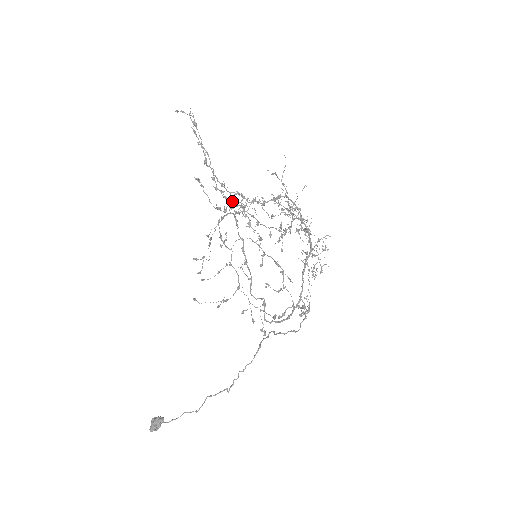
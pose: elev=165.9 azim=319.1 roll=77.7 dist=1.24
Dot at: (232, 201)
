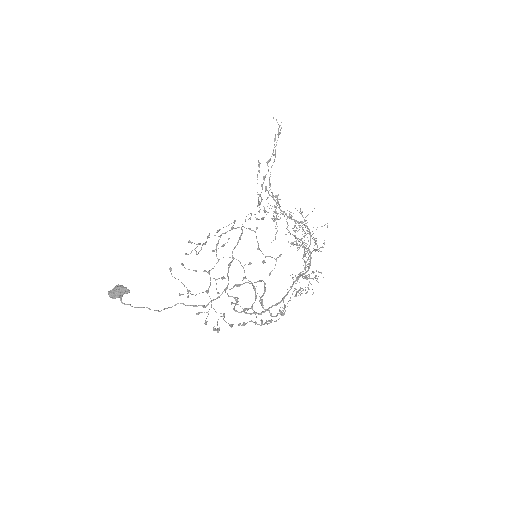
Dot at: occluded
